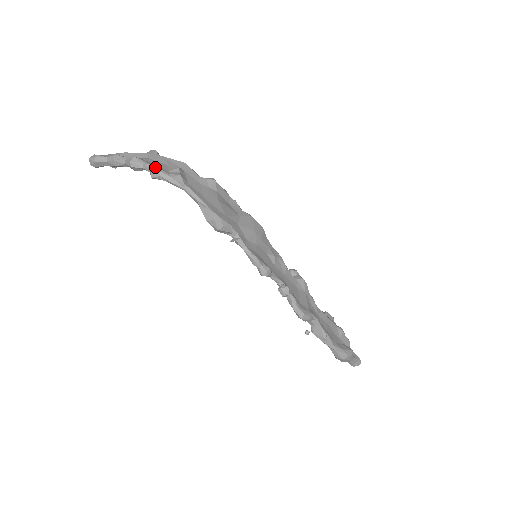
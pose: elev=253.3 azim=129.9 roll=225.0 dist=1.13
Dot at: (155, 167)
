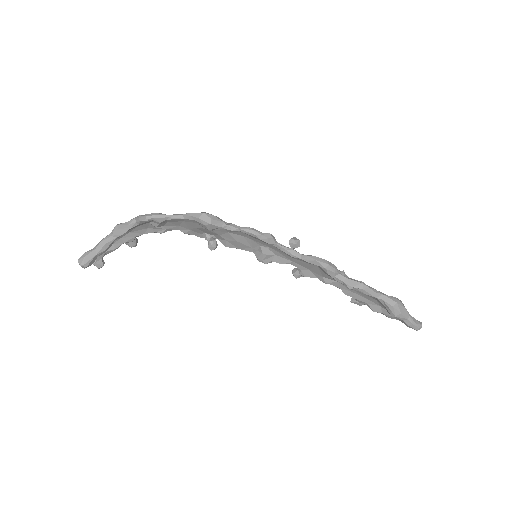
Dot at: (138, 216)
